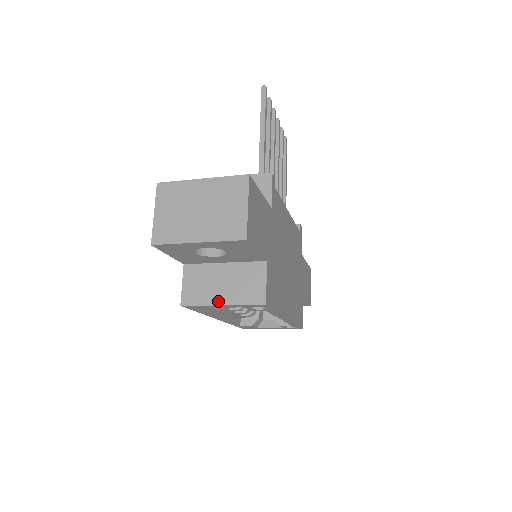
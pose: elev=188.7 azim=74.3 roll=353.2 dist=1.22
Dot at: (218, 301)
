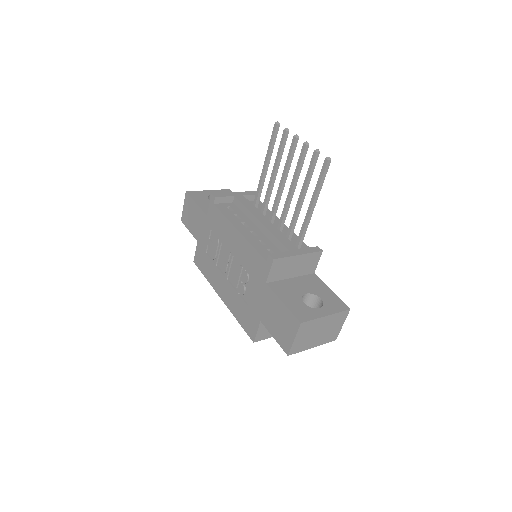
Dot at: occluded
